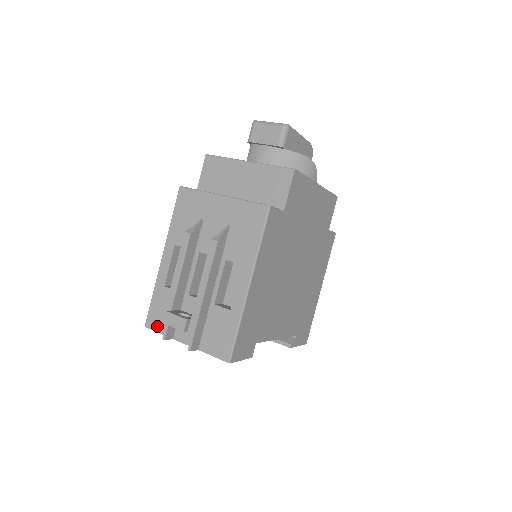
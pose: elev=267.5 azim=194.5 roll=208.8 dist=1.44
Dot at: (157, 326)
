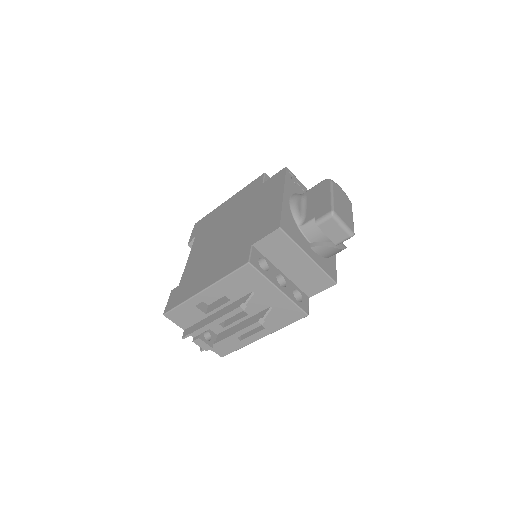
Dot at: (176, 320)
